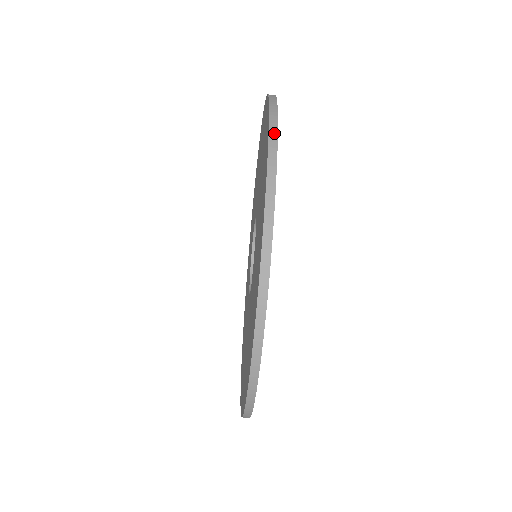
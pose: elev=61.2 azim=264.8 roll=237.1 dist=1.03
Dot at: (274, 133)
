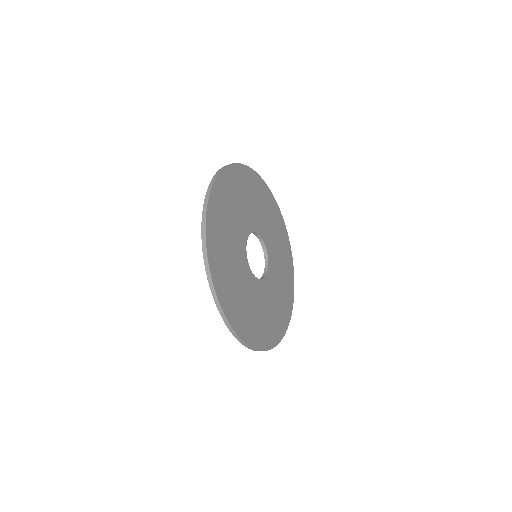
Dot at: (213, 291)
